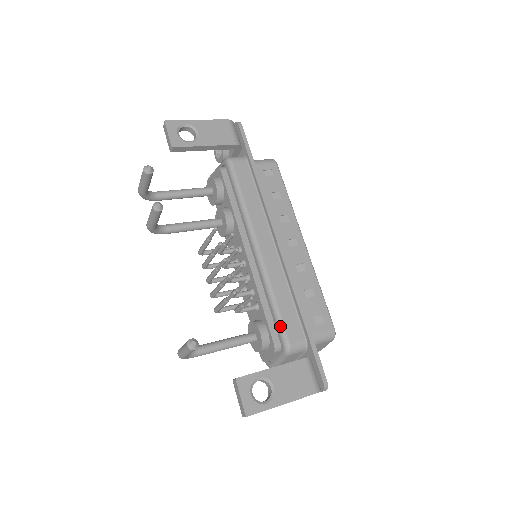
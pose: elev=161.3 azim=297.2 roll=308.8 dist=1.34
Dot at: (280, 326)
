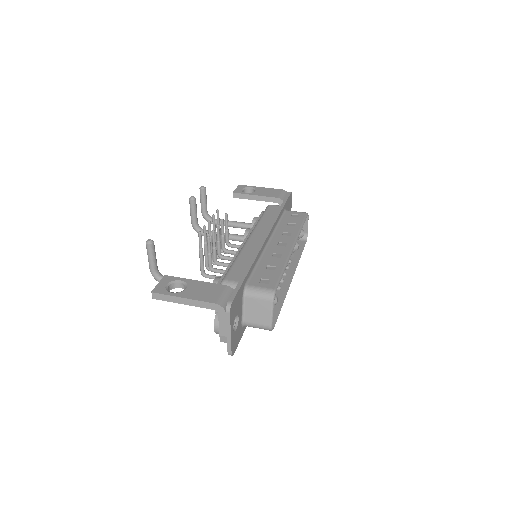
Dot at: (227, 271)
